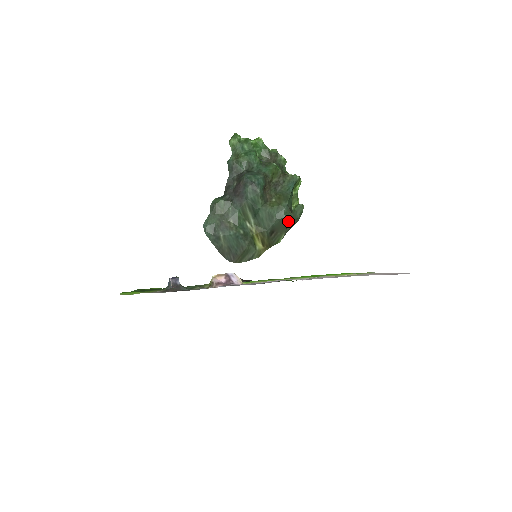
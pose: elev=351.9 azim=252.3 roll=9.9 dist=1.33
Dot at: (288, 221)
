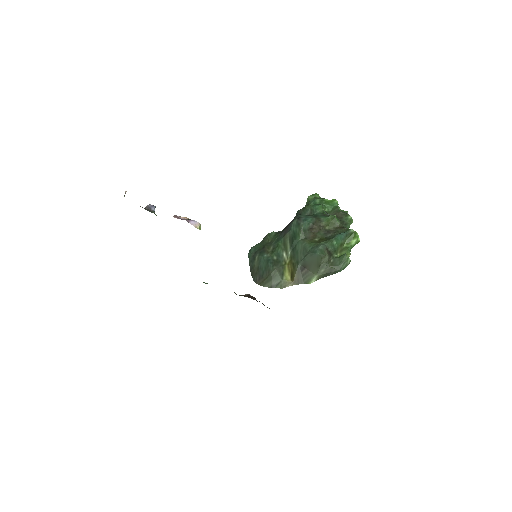
Dot at: (320, 259)
